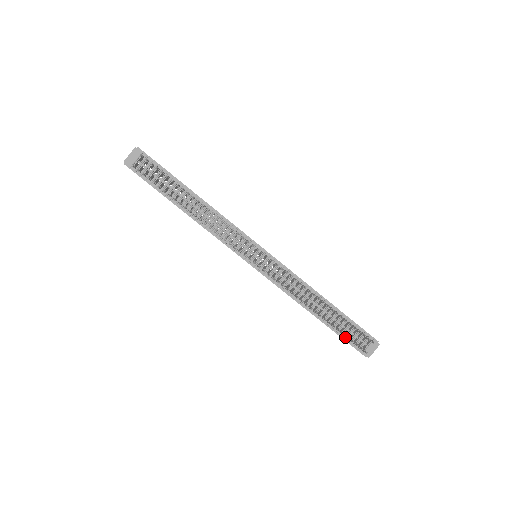
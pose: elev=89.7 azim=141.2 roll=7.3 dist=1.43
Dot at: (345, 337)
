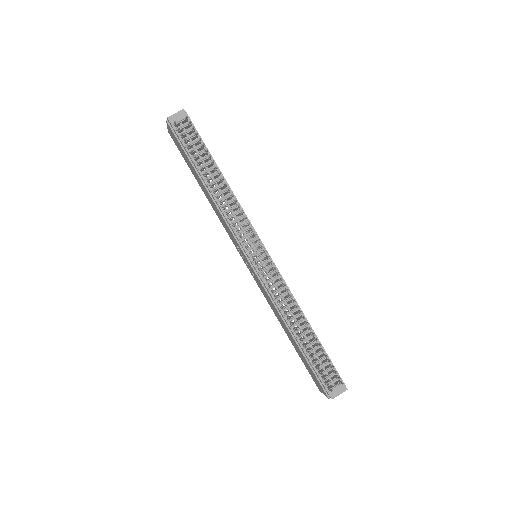
Dot at: (315, 368)
